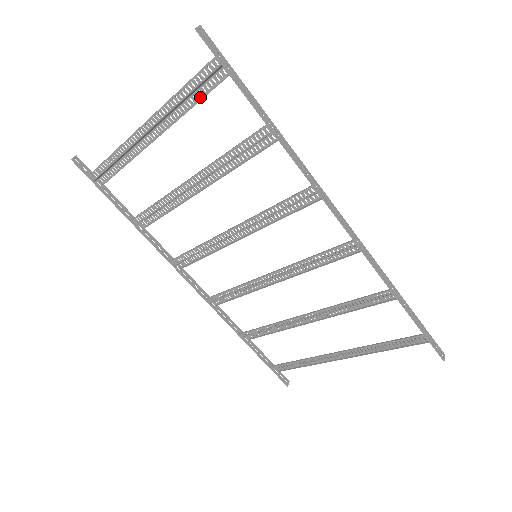
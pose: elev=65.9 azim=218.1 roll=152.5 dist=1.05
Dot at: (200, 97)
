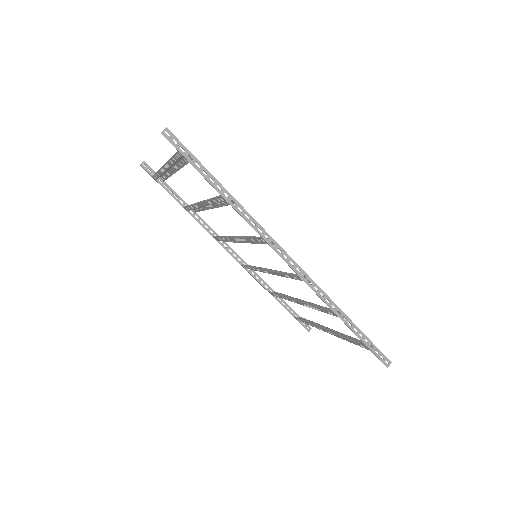
Dot at: (186, 162)
